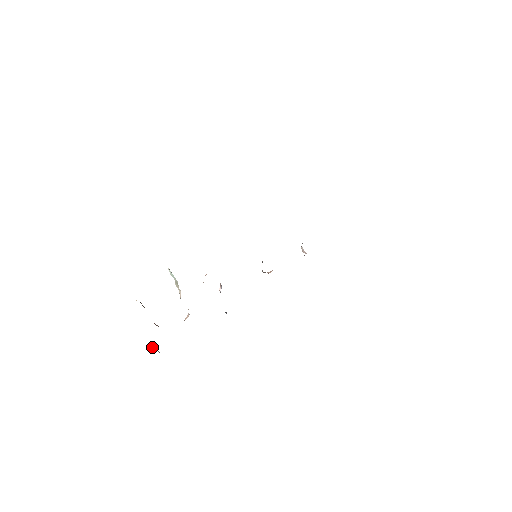
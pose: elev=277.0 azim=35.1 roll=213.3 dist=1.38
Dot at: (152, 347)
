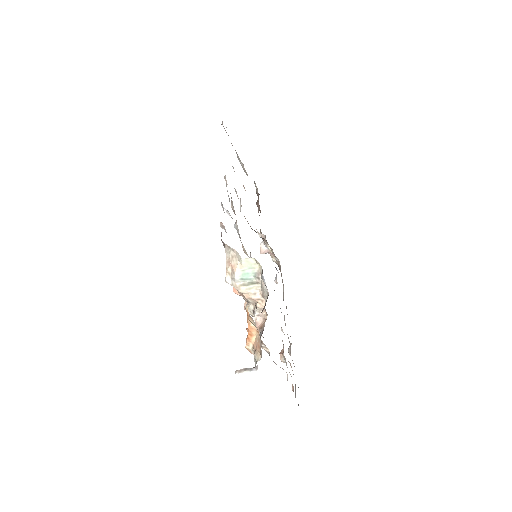
Dot at: (247, 368)
